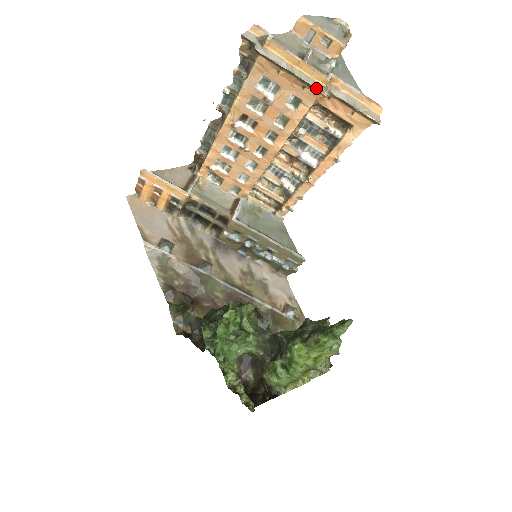
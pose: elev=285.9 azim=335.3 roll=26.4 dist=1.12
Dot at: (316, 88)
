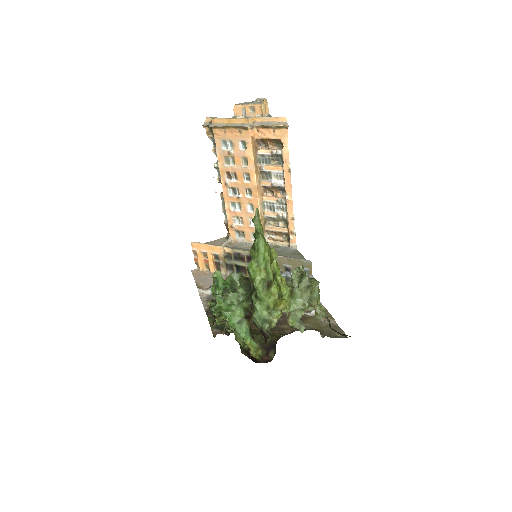
Dot at: (243, 126)
